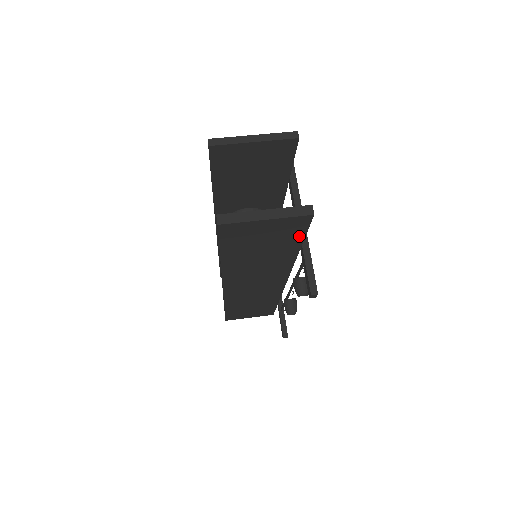
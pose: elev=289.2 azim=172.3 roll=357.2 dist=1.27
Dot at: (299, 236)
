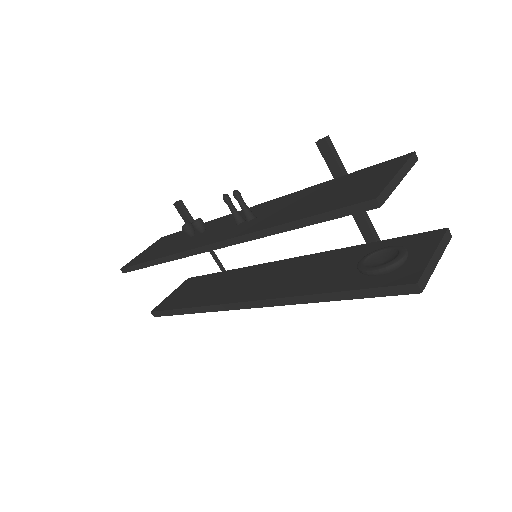
Dot at: occluded
